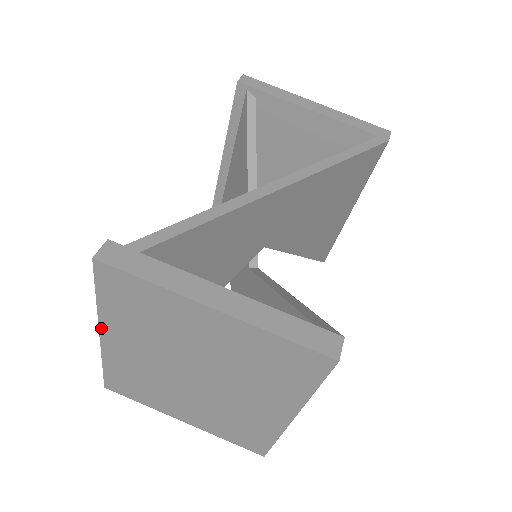
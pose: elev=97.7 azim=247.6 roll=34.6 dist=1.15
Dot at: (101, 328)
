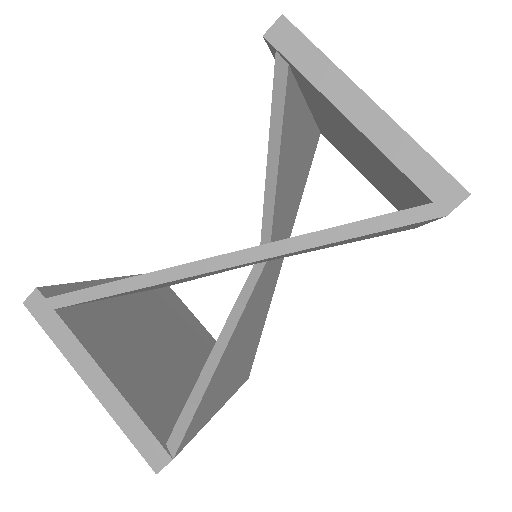
Dot at: occluded
